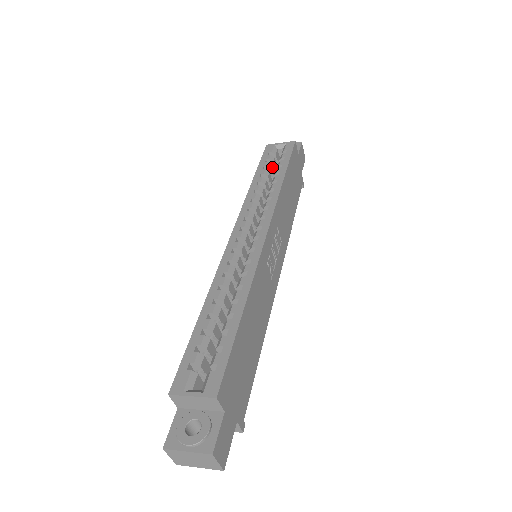
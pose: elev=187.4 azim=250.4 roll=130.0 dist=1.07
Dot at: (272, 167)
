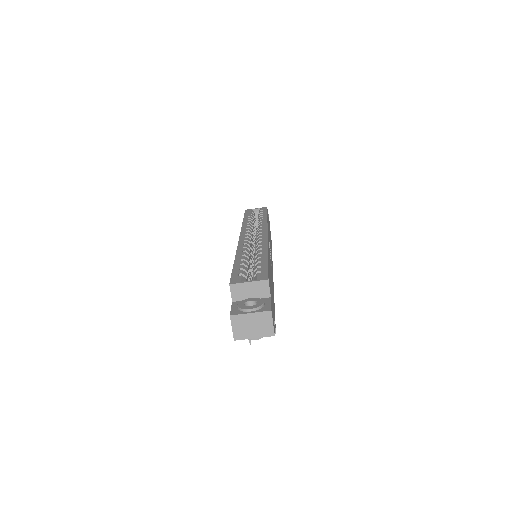
Dot at: occluded
